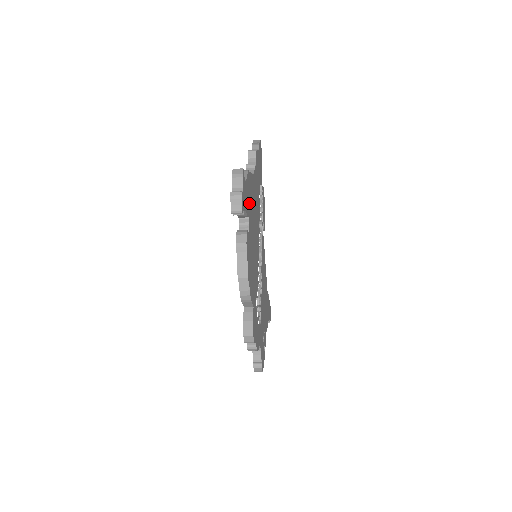
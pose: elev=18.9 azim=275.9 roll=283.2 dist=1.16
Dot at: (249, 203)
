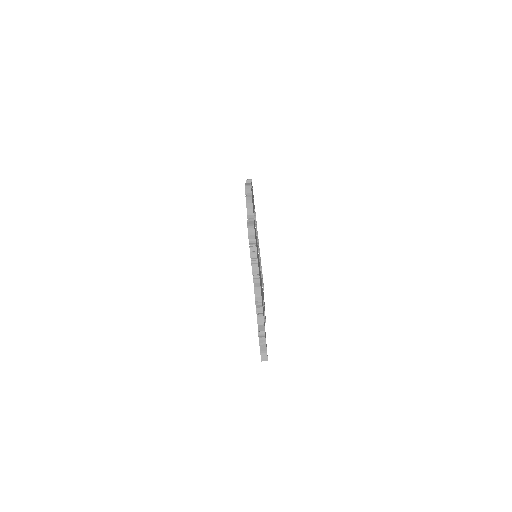
Dot at: occluded
